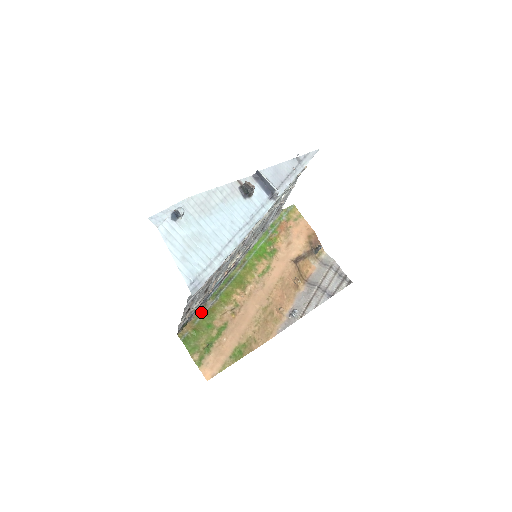
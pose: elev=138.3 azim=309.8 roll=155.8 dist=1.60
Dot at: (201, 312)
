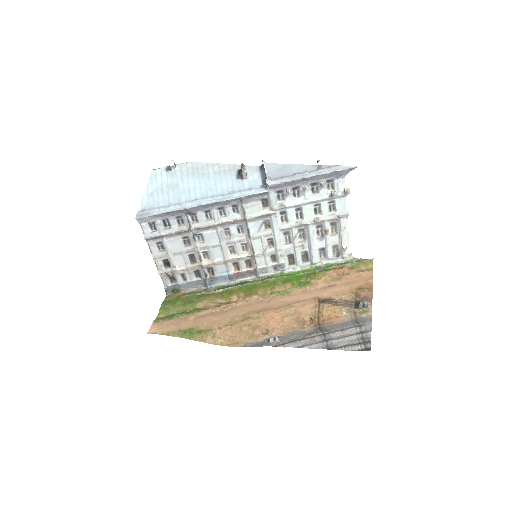
Dot at: (198, 292)
